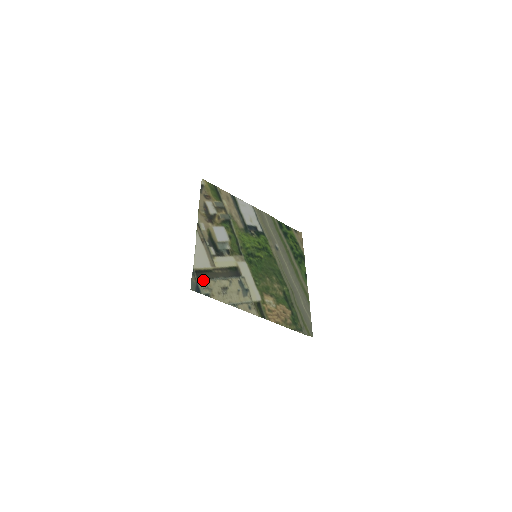
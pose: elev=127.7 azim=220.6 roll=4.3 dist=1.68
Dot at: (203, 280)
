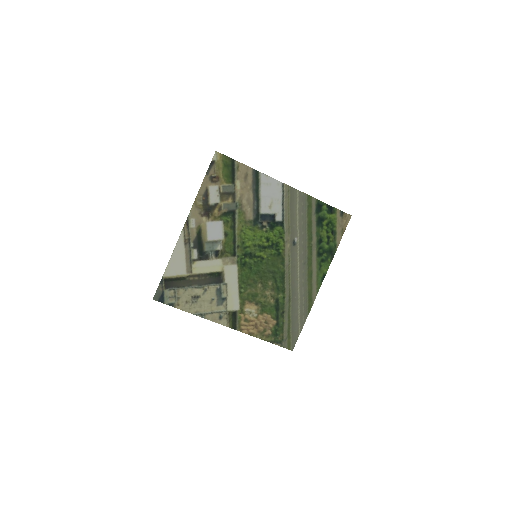
Dot at: (171, 288)
